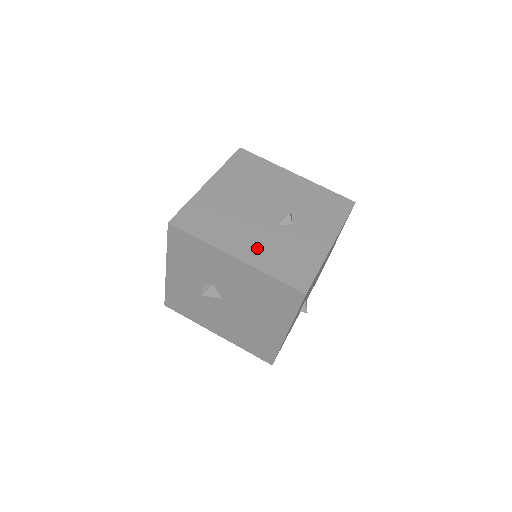
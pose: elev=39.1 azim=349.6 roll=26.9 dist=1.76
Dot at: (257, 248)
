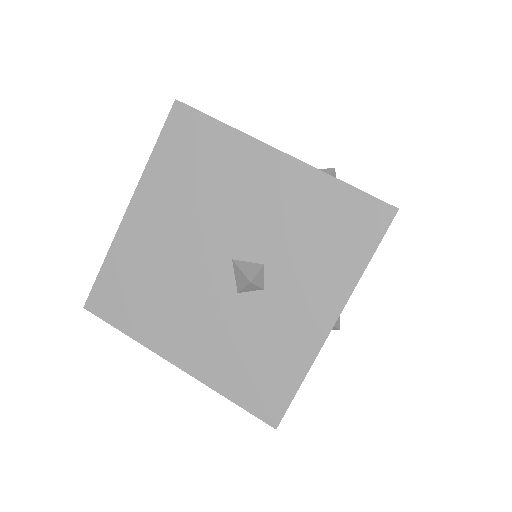
Dot at: (206, 345)
